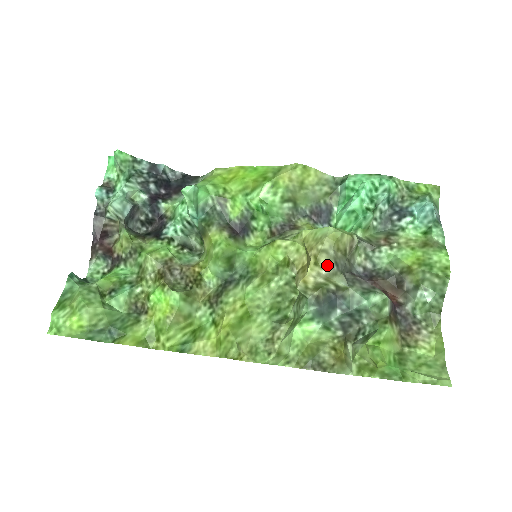
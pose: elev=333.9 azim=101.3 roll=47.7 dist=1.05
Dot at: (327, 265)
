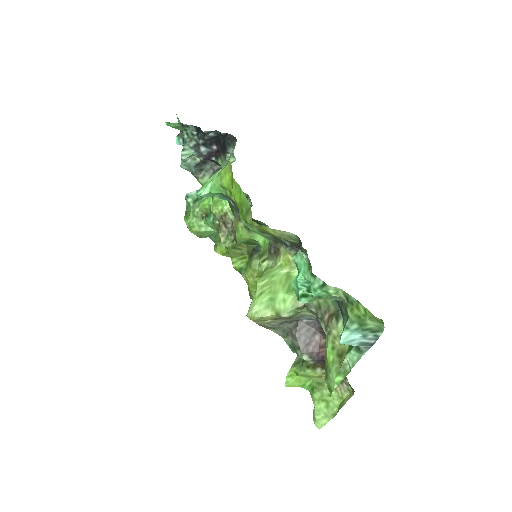
Dot at: occluded
